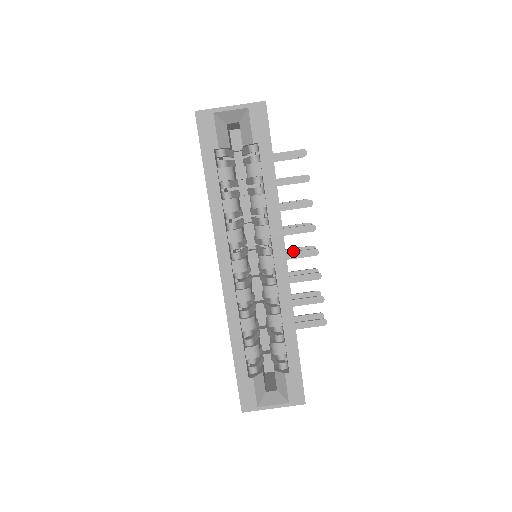
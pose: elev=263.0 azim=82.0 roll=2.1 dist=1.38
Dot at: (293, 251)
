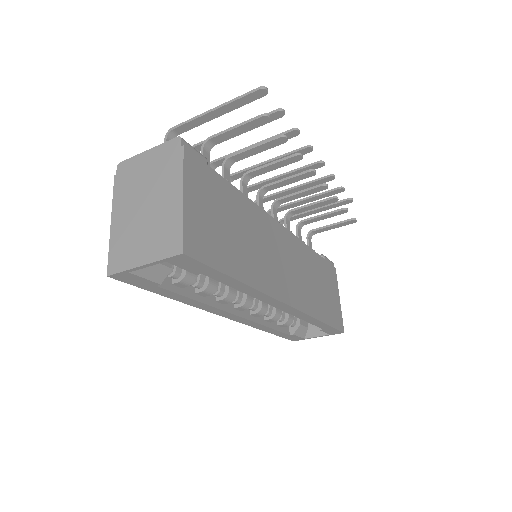
Dot at: (296, 192)
